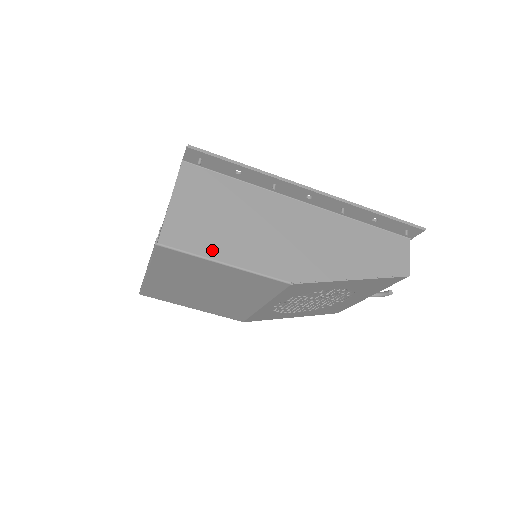
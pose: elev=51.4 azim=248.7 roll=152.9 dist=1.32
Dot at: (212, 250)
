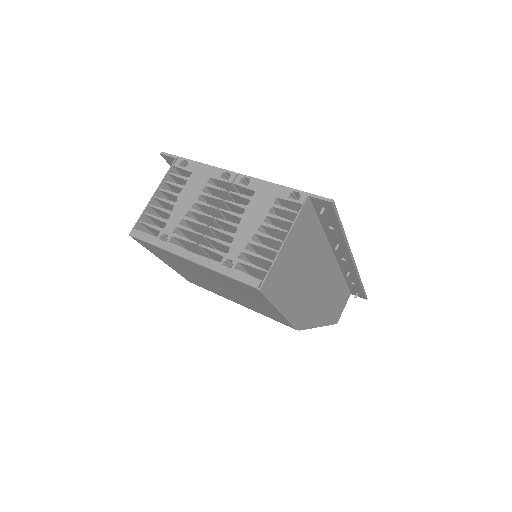
Dot at: (282, 298)
